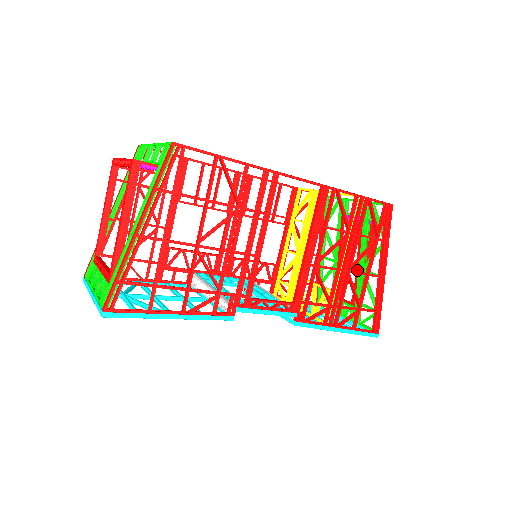
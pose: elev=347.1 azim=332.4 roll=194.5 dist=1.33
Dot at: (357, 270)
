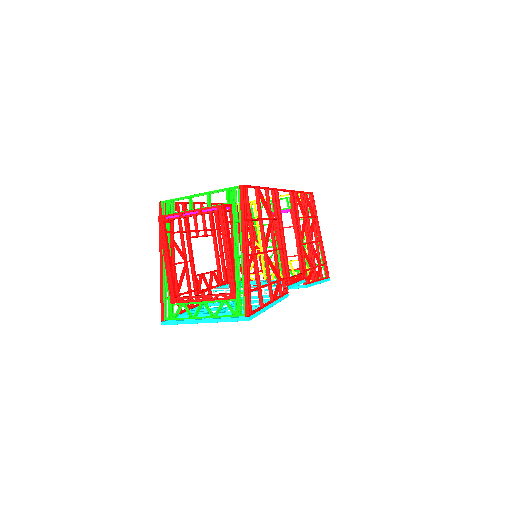
Dot at: occluded
